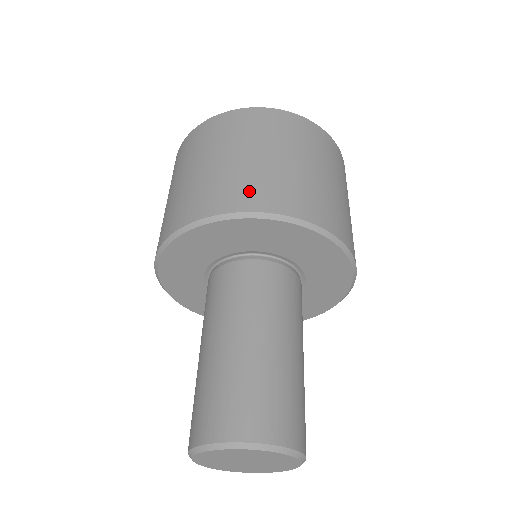
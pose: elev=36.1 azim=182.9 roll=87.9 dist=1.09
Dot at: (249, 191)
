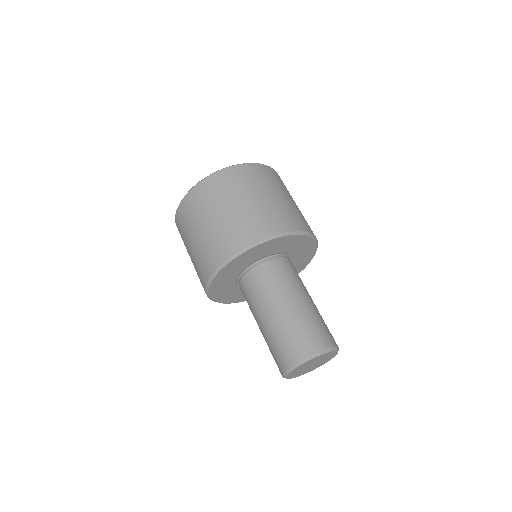
Dot at: (201, 270)
